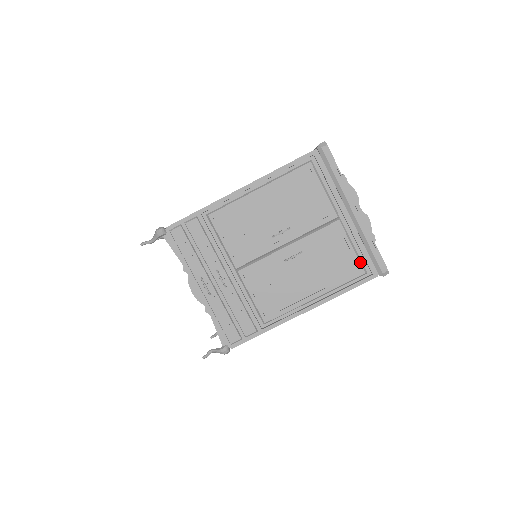
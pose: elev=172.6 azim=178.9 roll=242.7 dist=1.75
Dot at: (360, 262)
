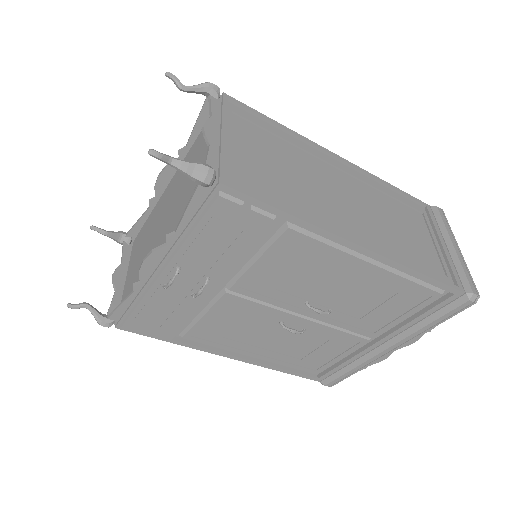
Dot at: (326, 367)
